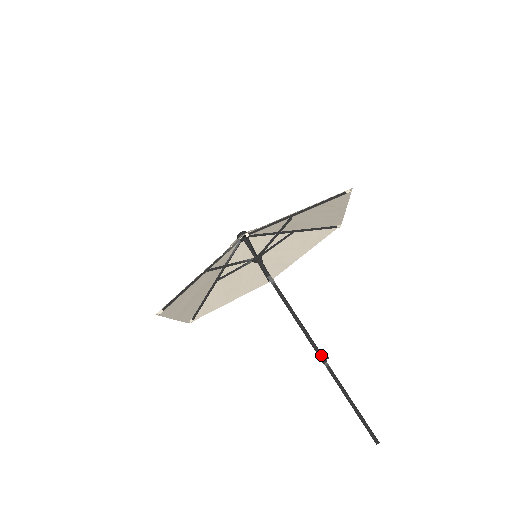
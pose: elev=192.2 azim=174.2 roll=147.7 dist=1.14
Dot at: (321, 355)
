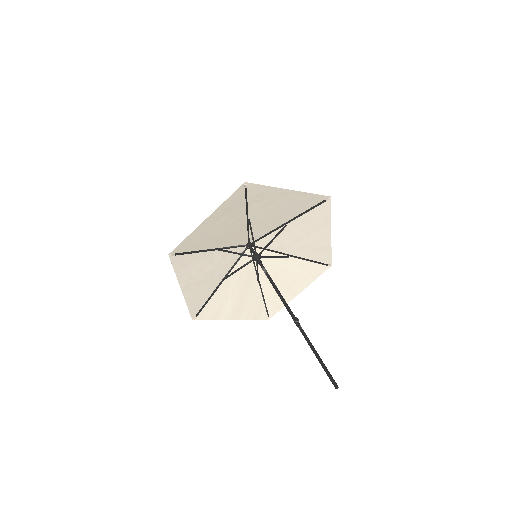
Dot at: (294, 319)
